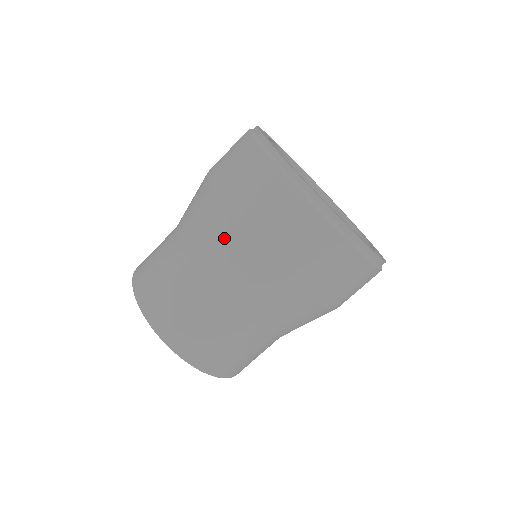
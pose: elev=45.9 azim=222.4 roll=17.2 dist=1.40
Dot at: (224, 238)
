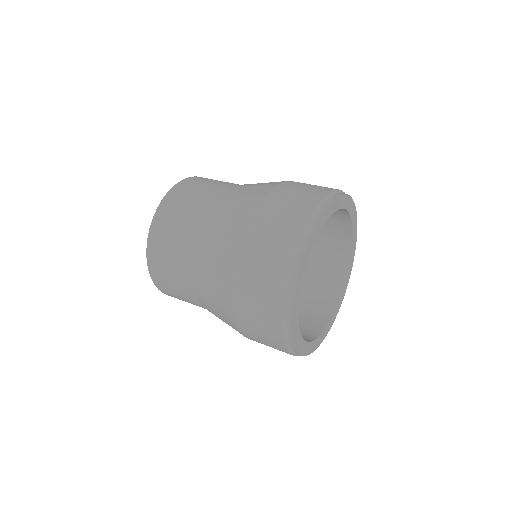
Dot at: (229, 239)
